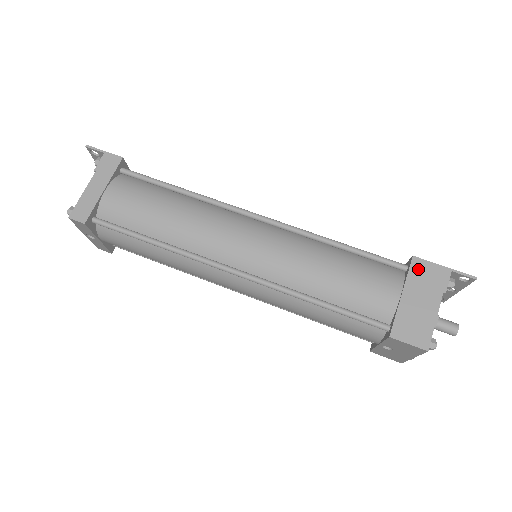
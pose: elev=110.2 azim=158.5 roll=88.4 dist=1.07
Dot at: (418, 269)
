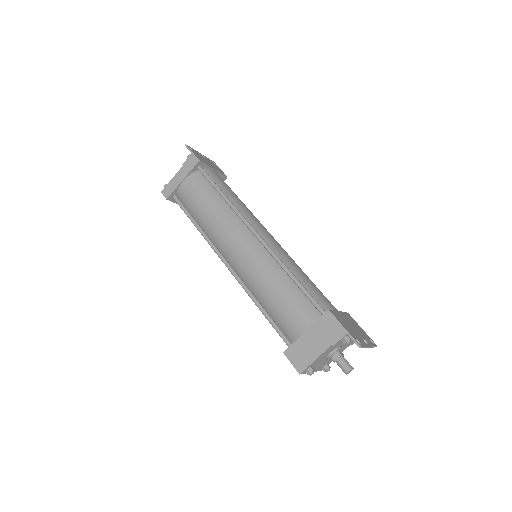
Dot at: (326, 320)
